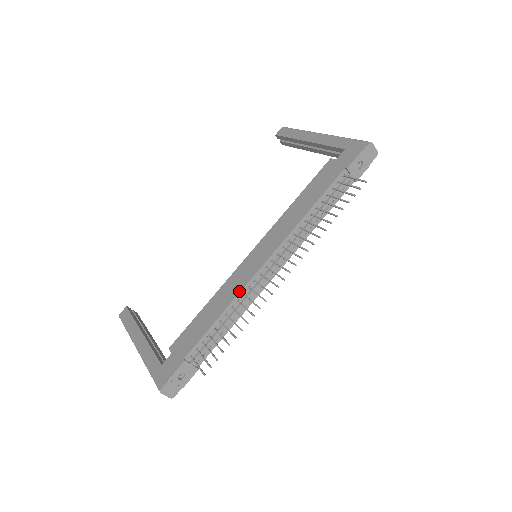
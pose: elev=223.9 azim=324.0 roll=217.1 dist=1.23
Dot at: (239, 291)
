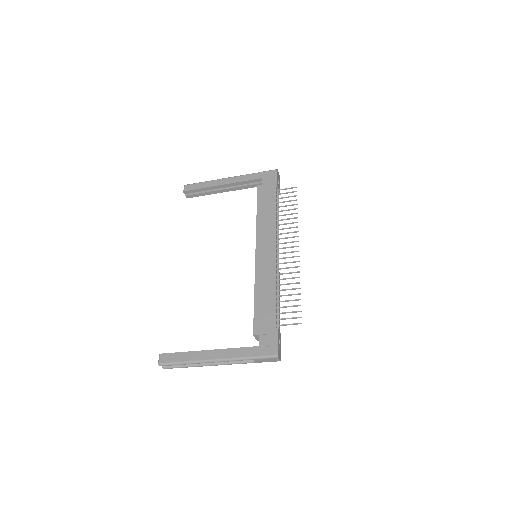
Dot at: (274, 273)
